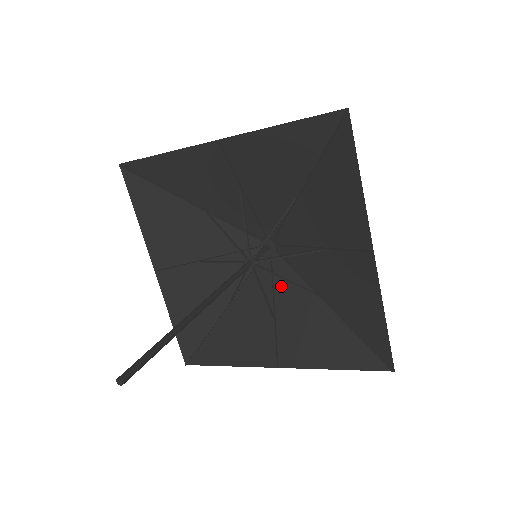
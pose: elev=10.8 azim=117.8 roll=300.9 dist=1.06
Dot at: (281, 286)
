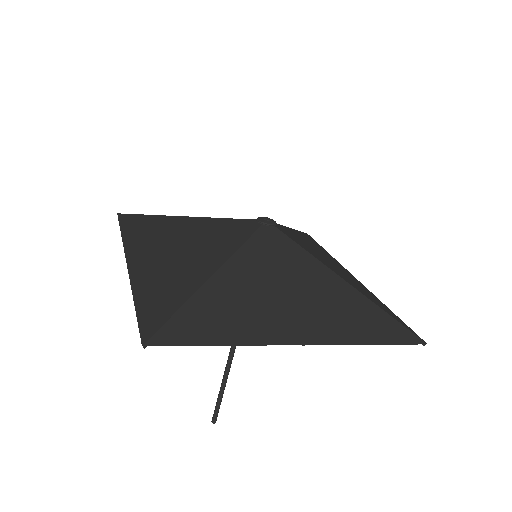
Dot at: (304, 246)
